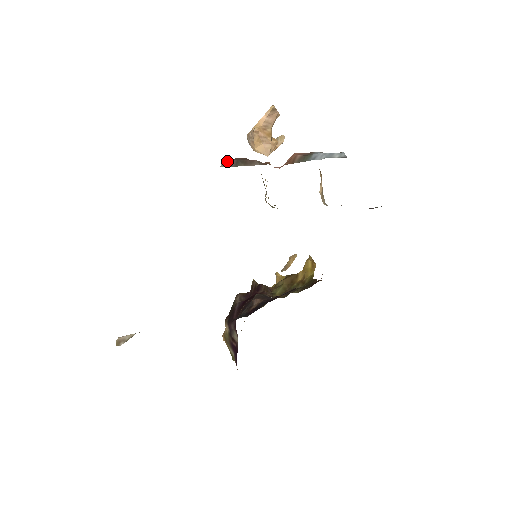
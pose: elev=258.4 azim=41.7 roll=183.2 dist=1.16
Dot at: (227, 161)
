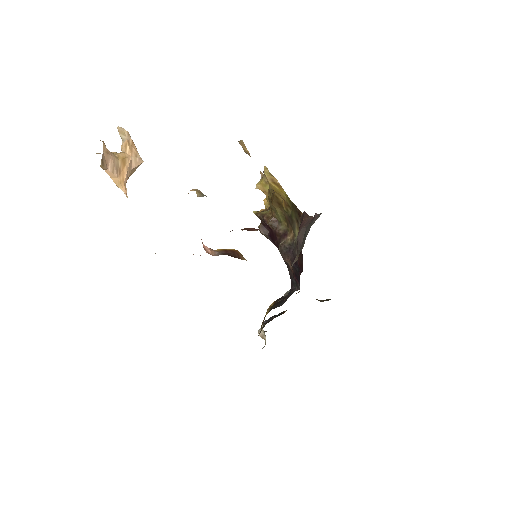
Dot at: occluded
